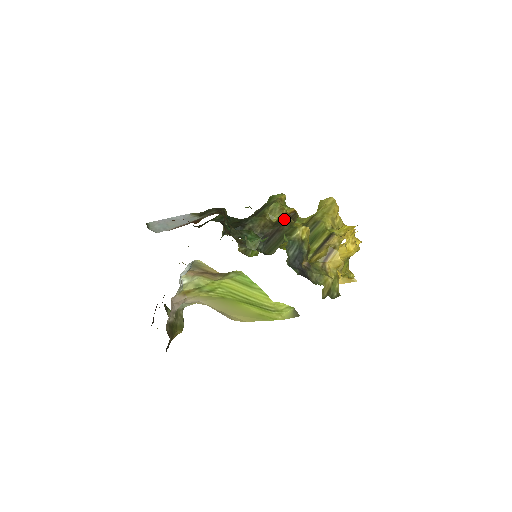
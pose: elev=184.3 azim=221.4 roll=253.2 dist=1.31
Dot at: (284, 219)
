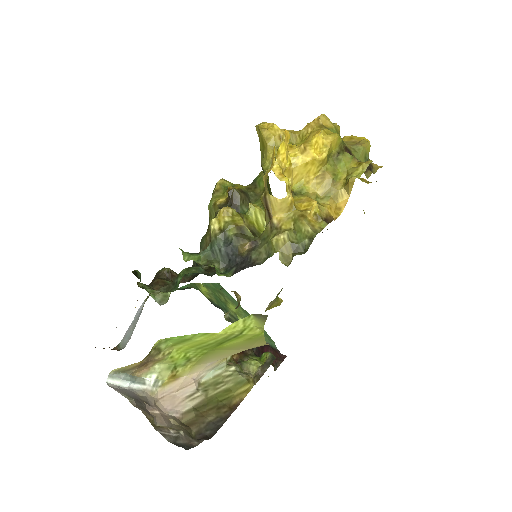
Dot at: (215, 216)
